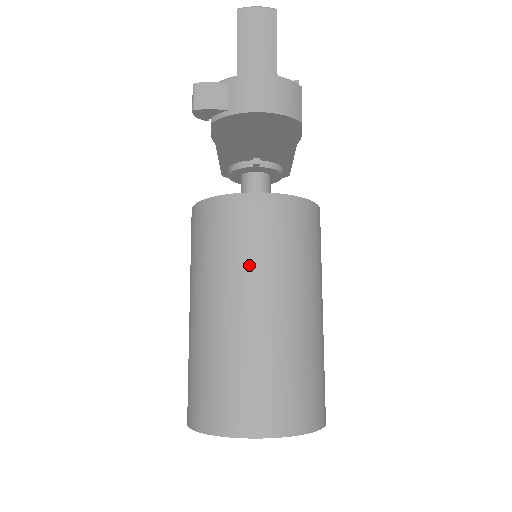
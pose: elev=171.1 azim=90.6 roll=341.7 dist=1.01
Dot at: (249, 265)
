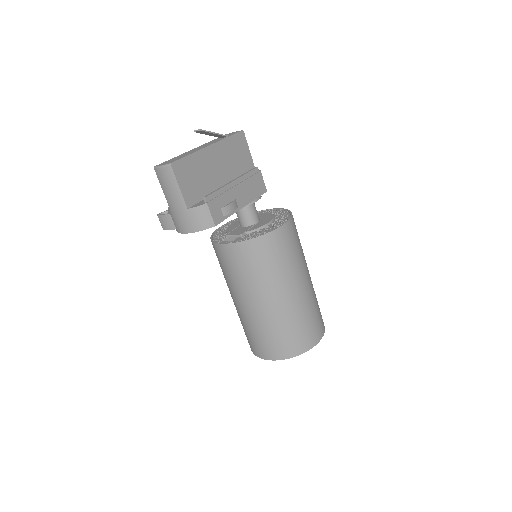
Dot at: (236, 283)
